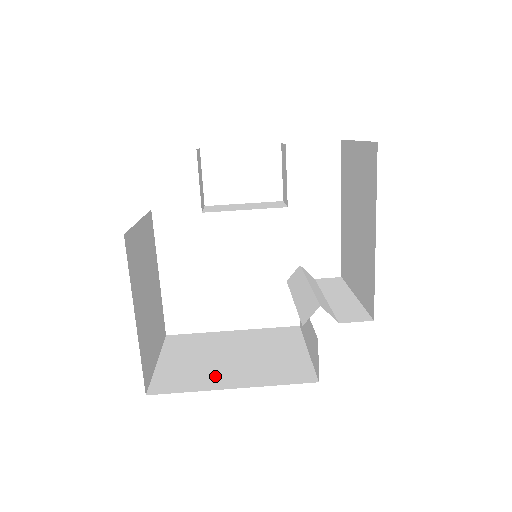
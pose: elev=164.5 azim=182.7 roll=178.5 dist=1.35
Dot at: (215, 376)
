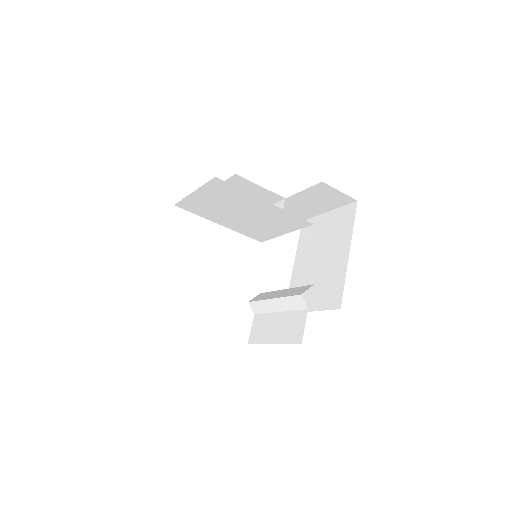
Dot at: occluded
